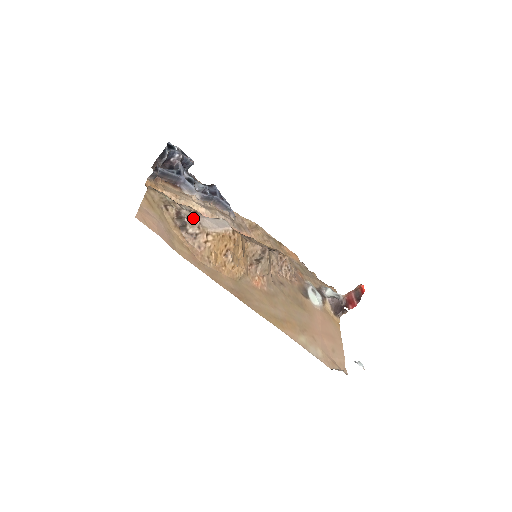
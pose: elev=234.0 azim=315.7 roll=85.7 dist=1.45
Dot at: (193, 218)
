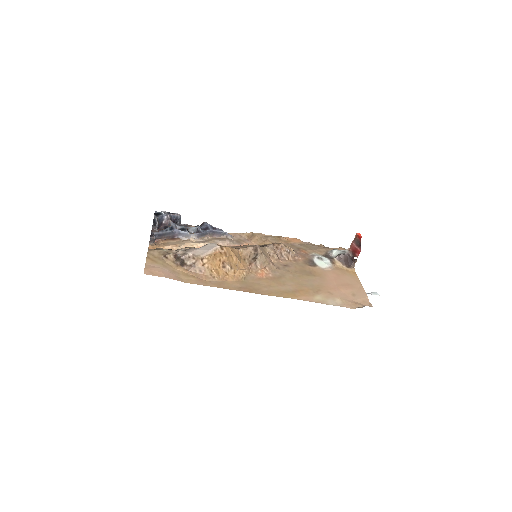
Dot at: (187, 254)
